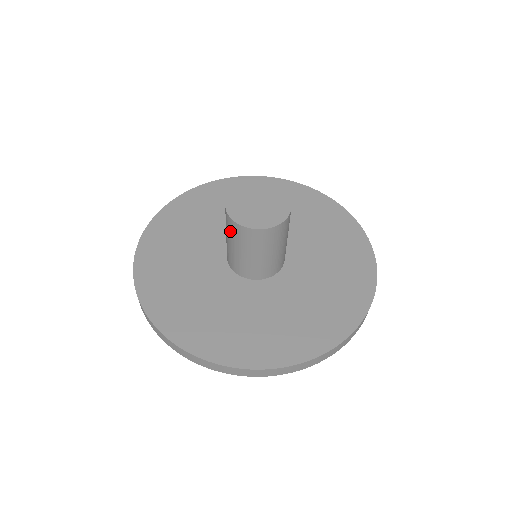
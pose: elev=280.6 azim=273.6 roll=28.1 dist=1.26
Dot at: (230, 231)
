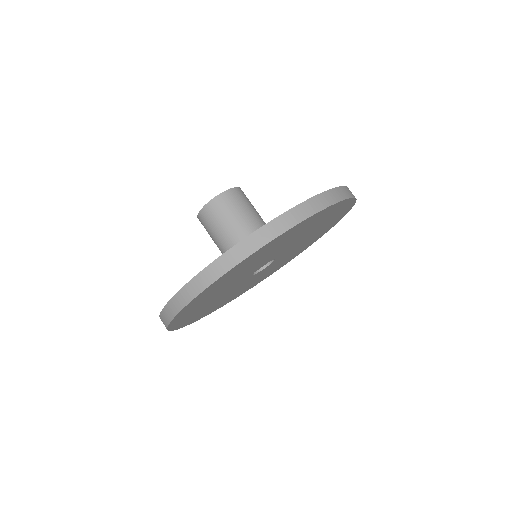
Dot at: (221, 212)
